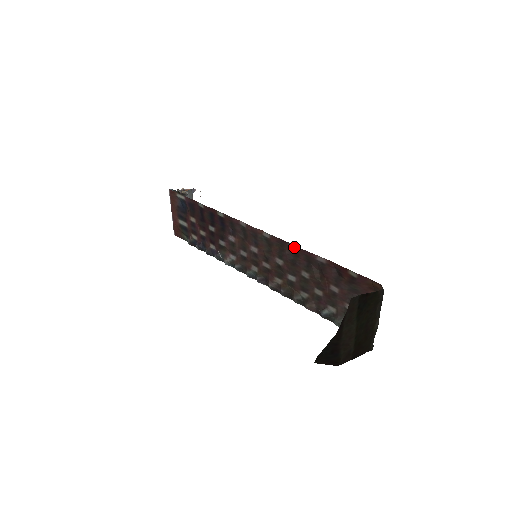
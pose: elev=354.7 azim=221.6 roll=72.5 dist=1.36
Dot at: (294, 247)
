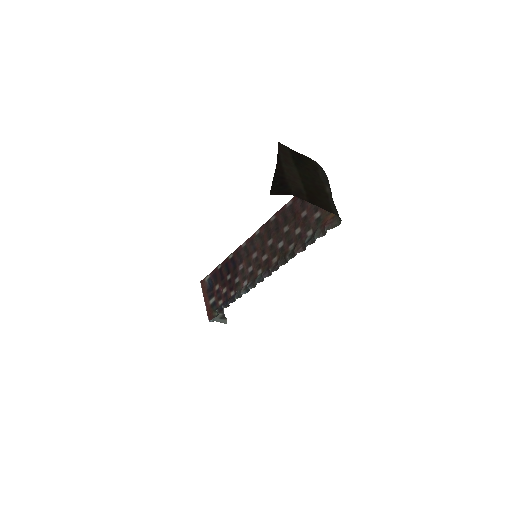
Dot at: (273, 217)
